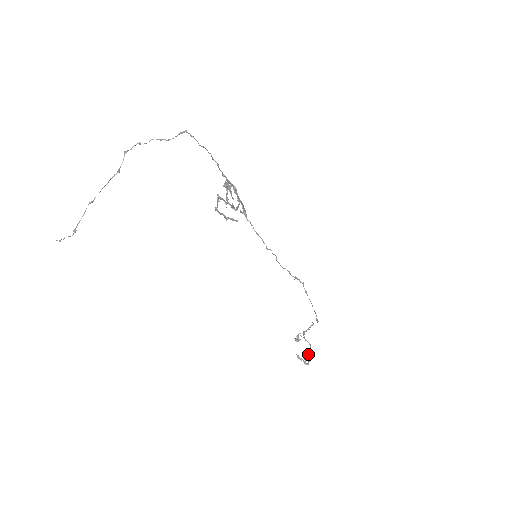
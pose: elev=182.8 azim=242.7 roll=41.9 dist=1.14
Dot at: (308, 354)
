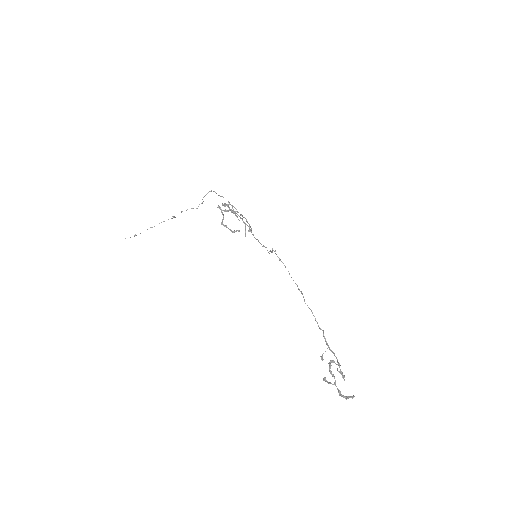
Dot at: (329, 367)
